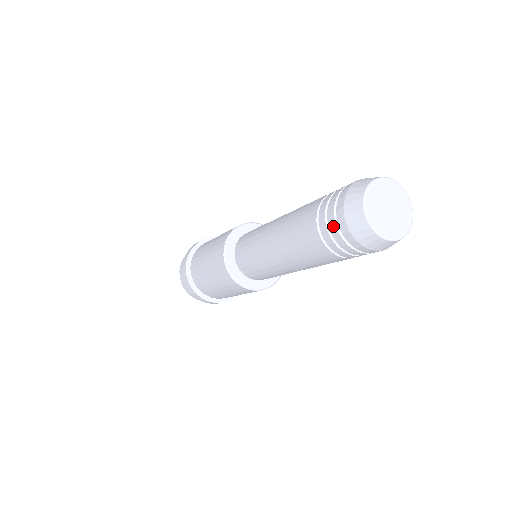
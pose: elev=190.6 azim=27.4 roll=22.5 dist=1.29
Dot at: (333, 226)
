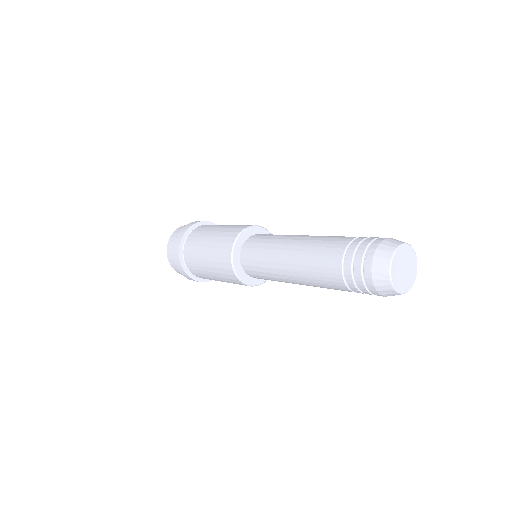
Dot at: occluded
